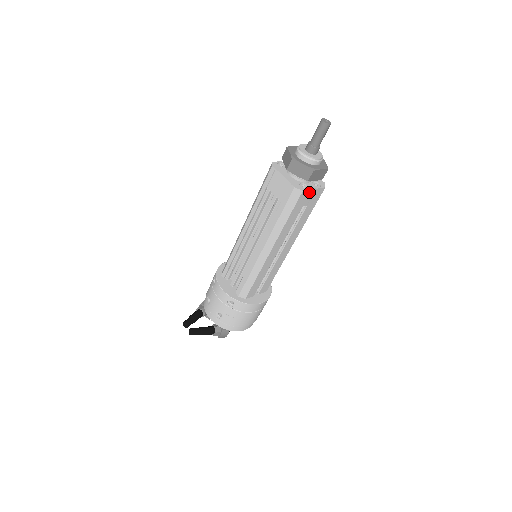
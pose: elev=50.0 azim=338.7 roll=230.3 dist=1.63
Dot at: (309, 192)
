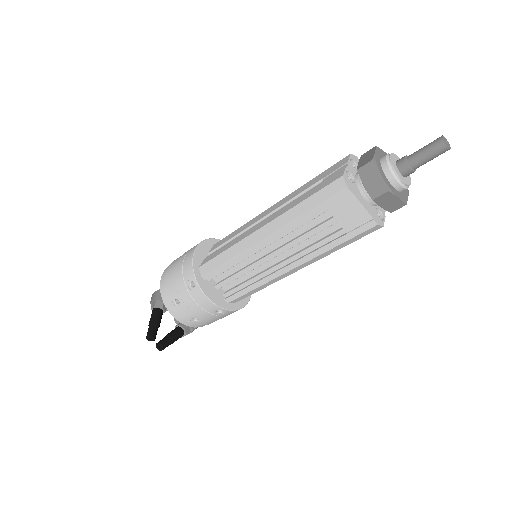
Dot at: occluded
